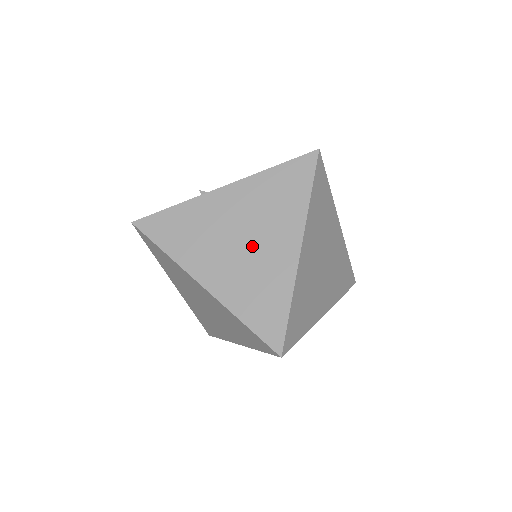
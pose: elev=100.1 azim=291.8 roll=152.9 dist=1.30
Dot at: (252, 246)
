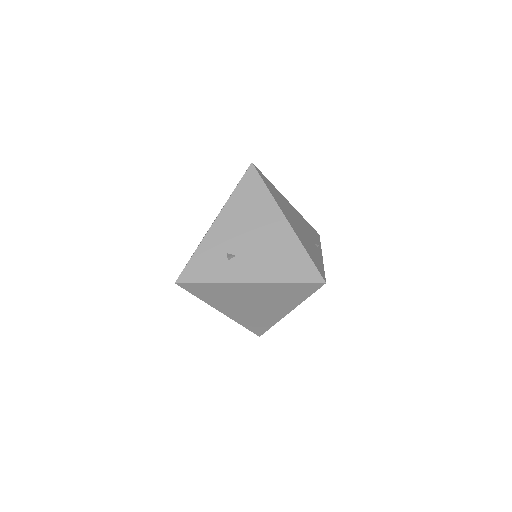
Dot at: (259, 307)
